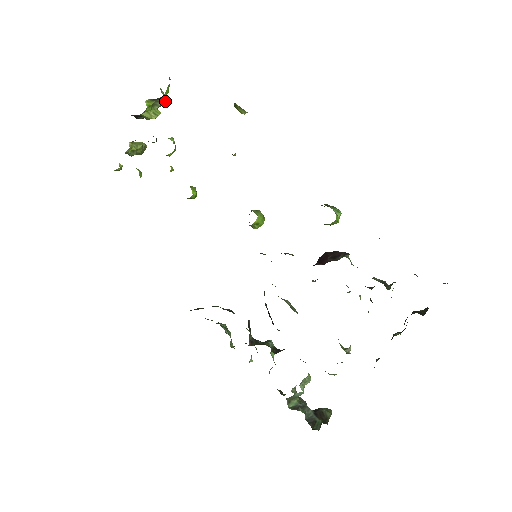
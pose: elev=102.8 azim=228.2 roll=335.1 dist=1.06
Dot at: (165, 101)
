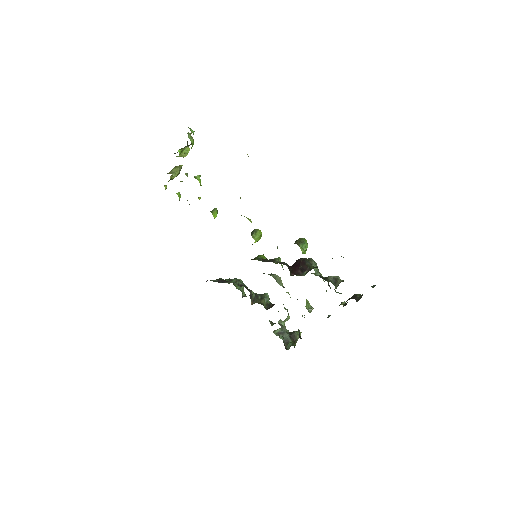
Dot at: occluded
